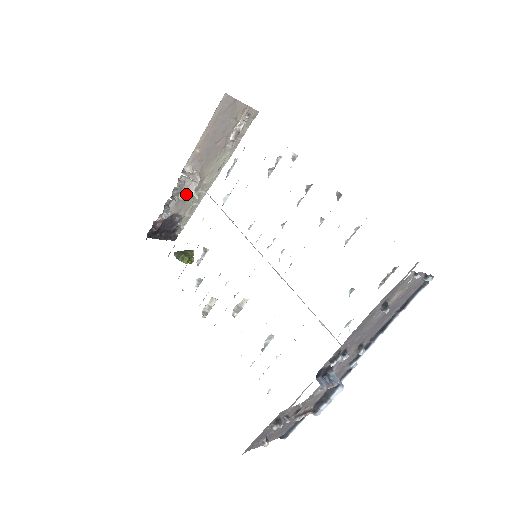
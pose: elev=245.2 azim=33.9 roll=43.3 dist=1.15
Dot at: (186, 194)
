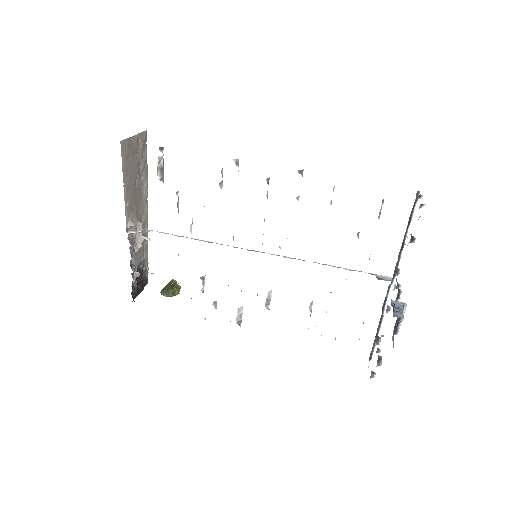
Dot at: (137, 243)
